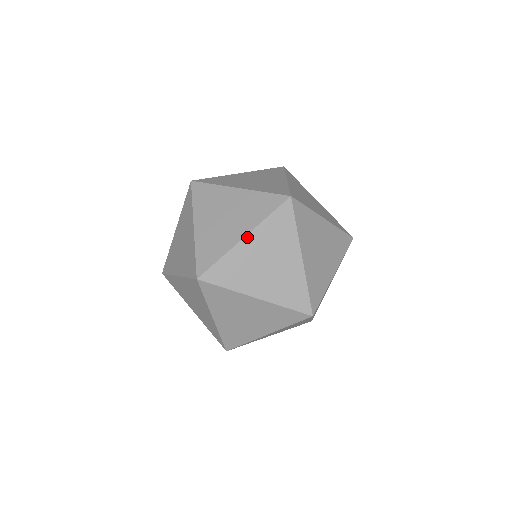
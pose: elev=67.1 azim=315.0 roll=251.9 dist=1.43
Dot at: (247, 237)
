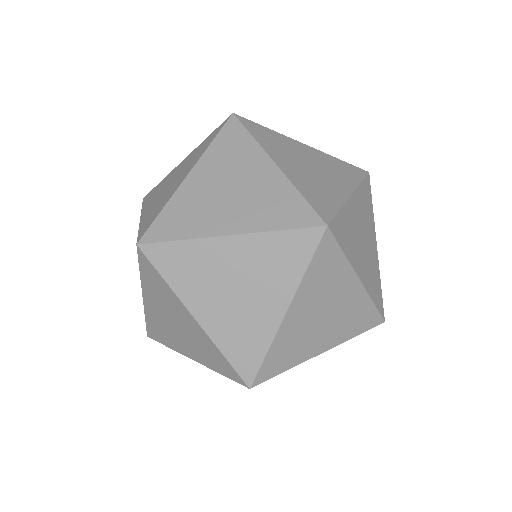
Dot at: (233, 238)
